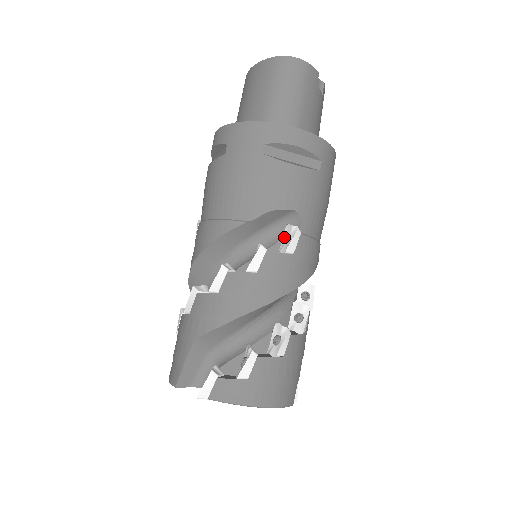
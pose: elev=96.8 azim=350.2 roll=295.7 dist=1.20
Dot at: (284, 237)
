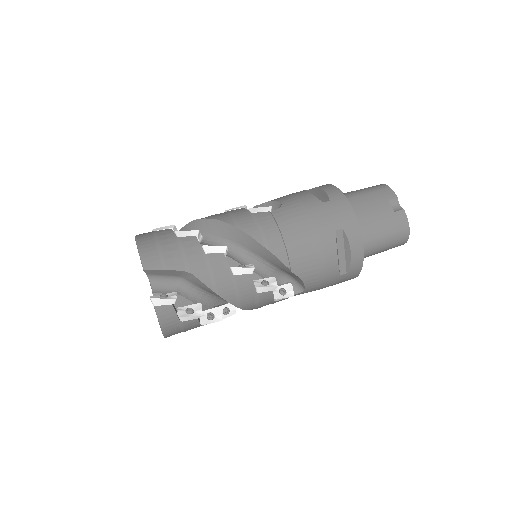
Dot at: occluded
